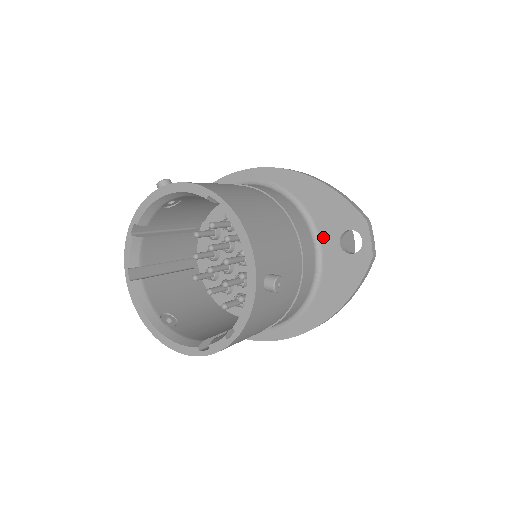
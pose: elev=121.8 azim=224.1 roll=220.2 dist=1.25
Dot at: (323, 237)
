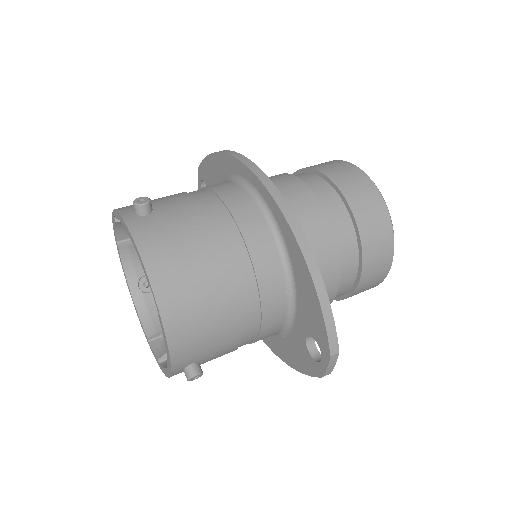
Dot at: (298, 318)
